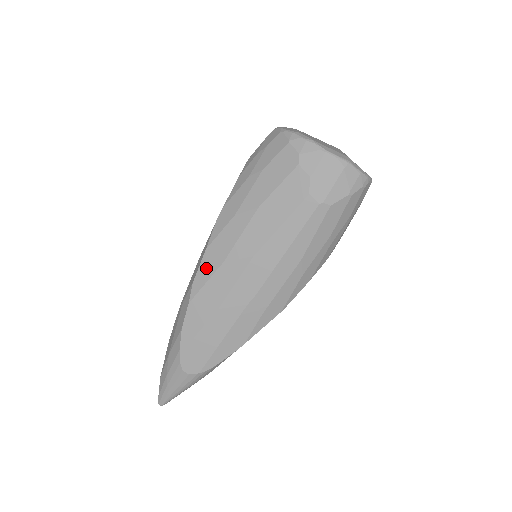
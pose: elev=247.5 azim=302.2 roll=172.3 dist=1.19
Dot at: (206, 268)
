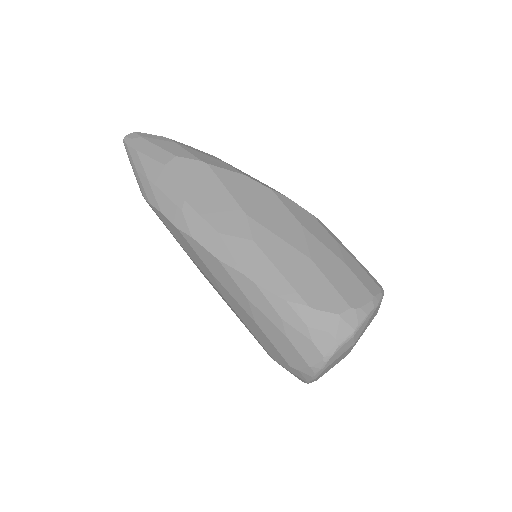
Dot at: (205, 255)
